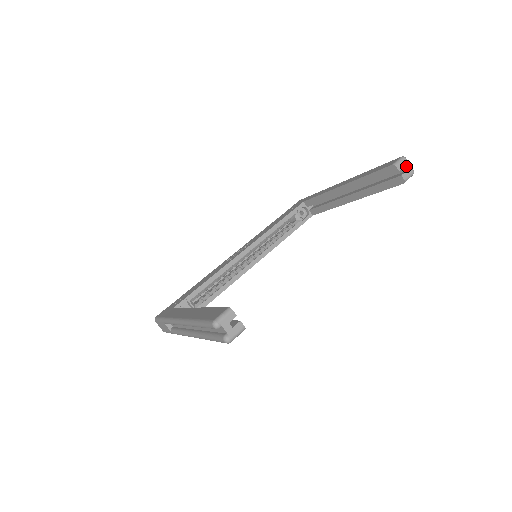
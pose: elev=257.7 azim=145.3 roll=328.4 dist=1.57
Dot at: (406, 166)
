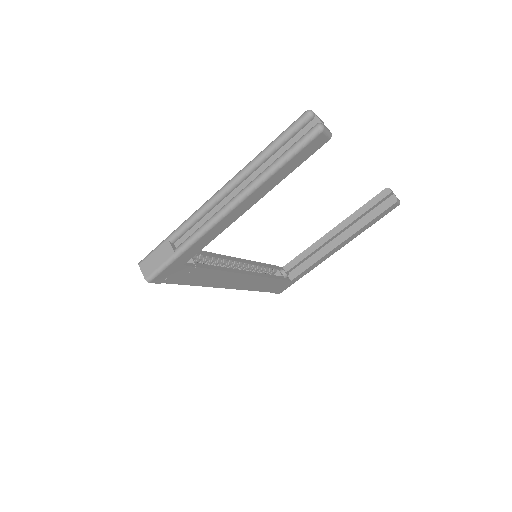
Dot at: (395, 195)
